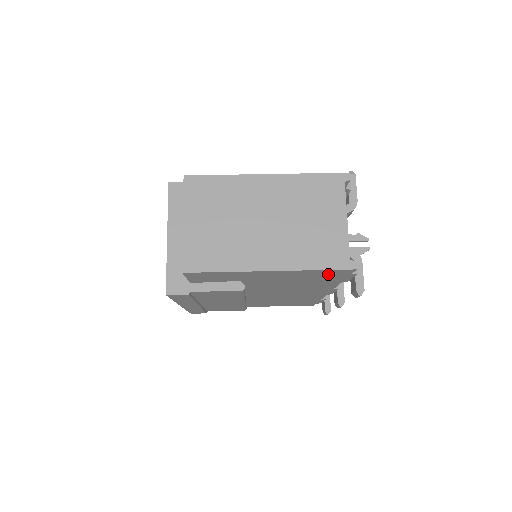
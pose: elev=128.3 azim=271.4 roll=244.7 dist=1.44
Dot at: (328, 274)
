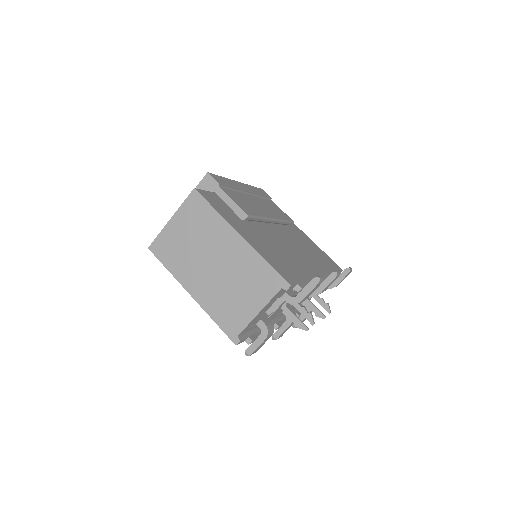
Dot at: occluded
